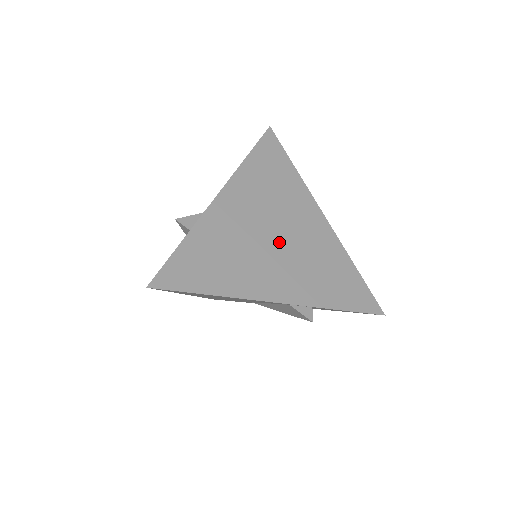
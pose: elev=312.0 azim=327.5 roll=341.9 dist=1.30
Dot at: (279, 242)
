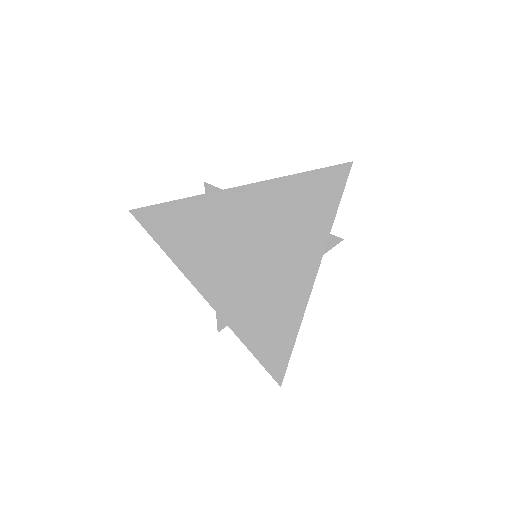
Dot at: (251, 257)
